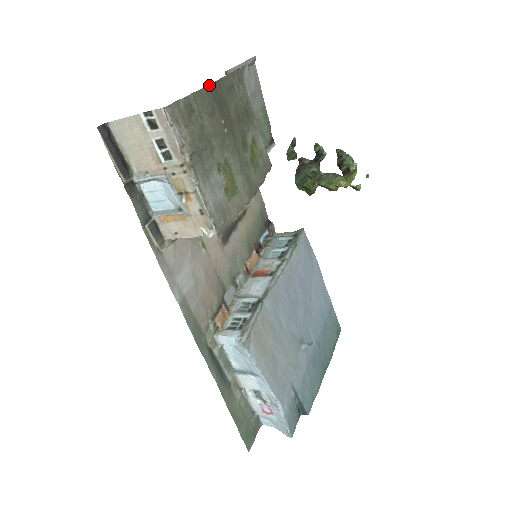
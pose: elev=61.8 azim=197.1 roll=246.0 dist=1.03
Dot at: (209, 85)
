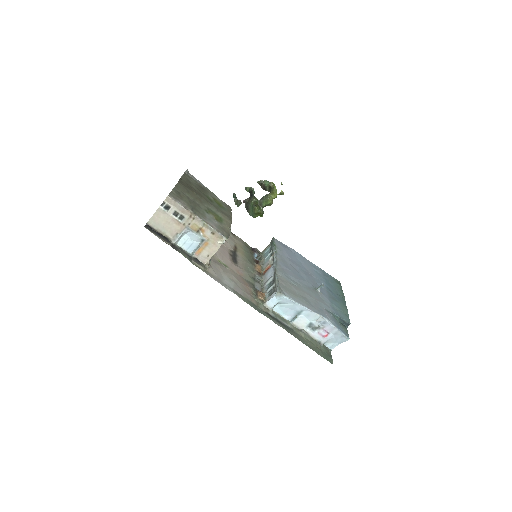
Dot at: (178, 181)
